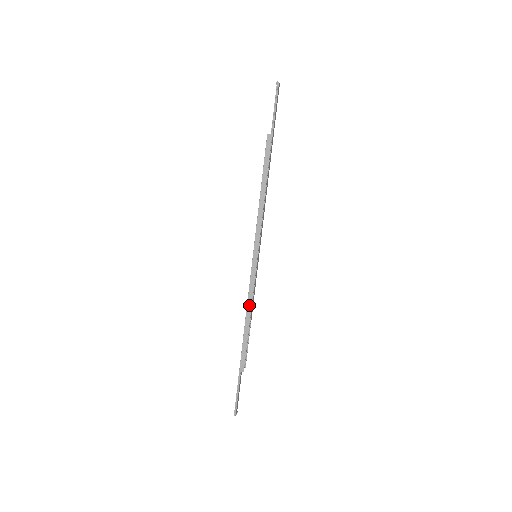
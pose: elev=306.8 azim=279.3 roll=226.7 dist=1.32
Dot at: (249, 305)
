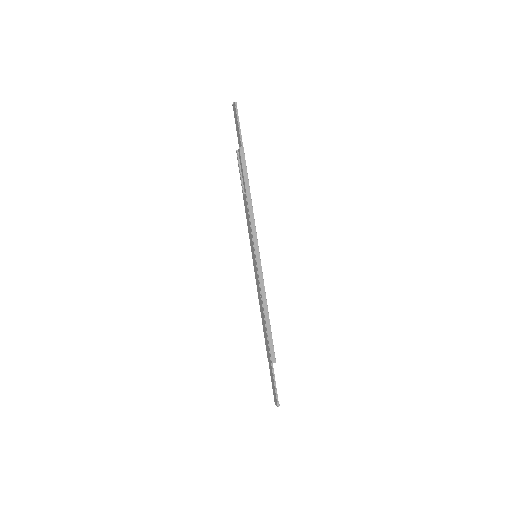
Dot at: (264, 300)
